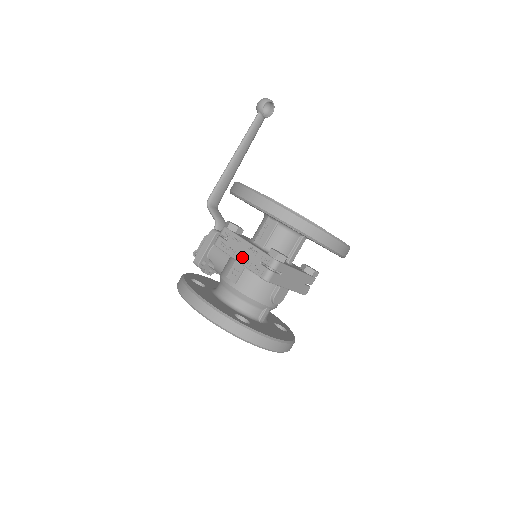
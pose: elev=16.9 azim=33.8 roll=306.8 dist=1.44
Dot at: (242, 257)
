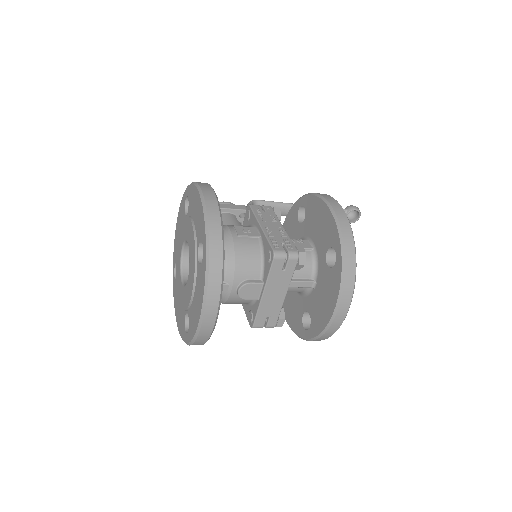
Dot at: (269, 227)
